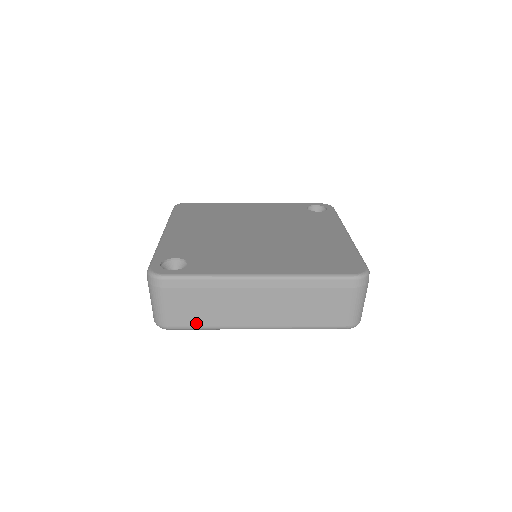
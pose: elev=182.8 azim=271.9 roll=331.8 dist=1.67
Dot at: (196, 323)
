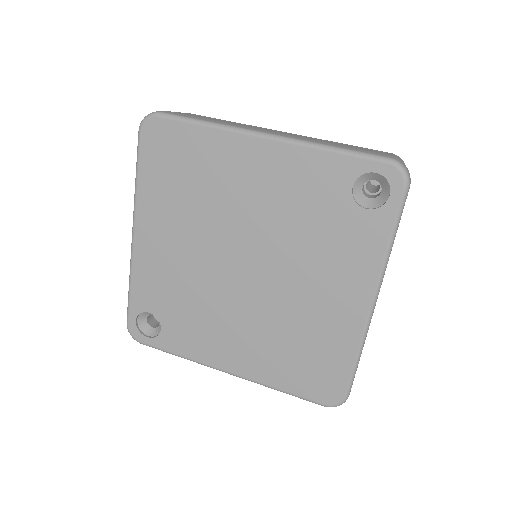
Dot at: occluded
